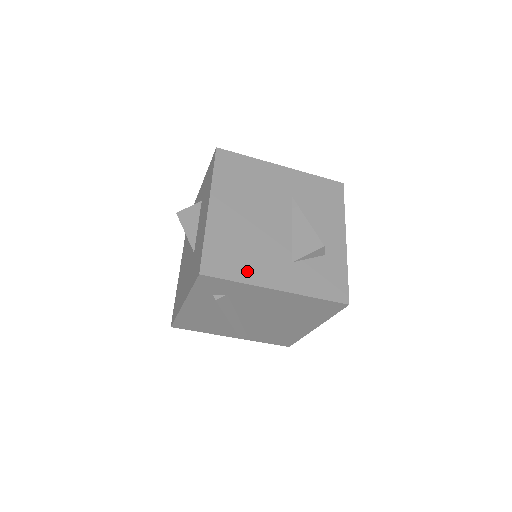
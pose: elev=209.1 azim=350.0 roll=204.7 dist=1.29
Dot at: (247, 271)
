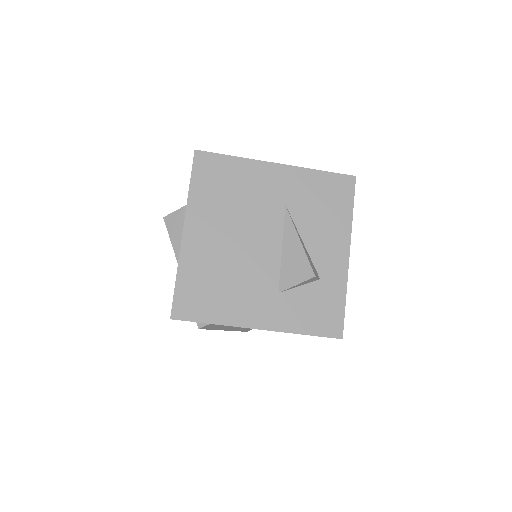
Dot at: (224, 310)
